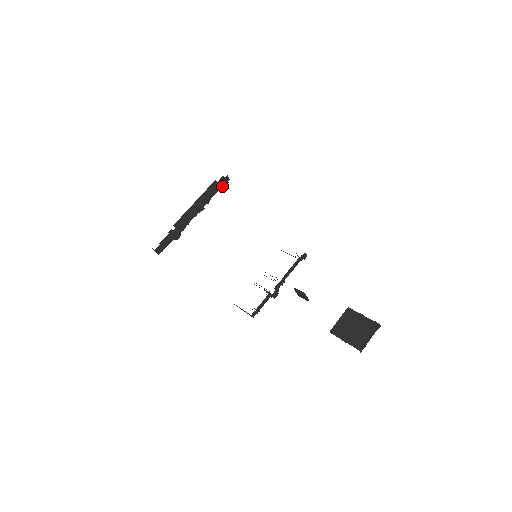
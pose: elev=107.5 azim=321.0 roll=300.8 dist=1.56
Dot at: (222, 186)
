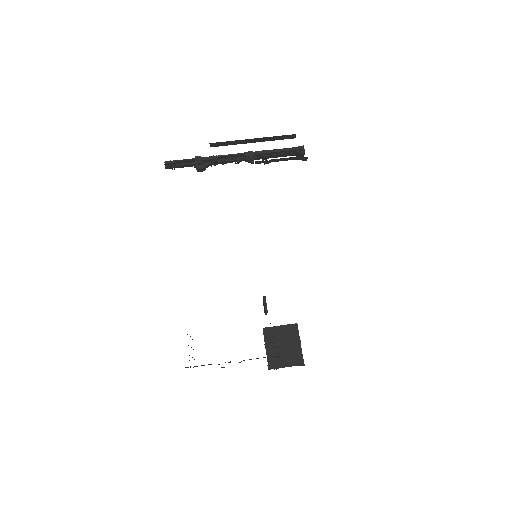
Dot at: (294, 155)
